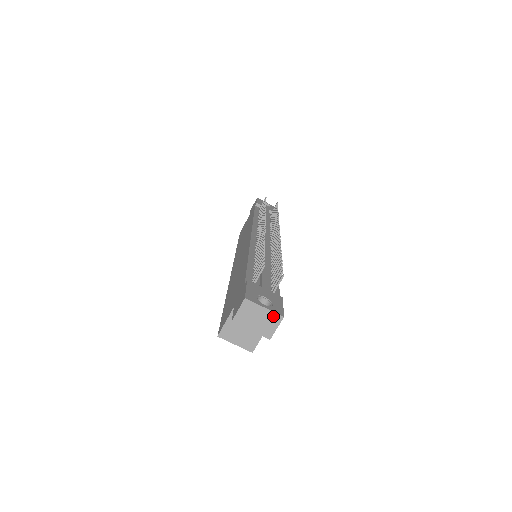
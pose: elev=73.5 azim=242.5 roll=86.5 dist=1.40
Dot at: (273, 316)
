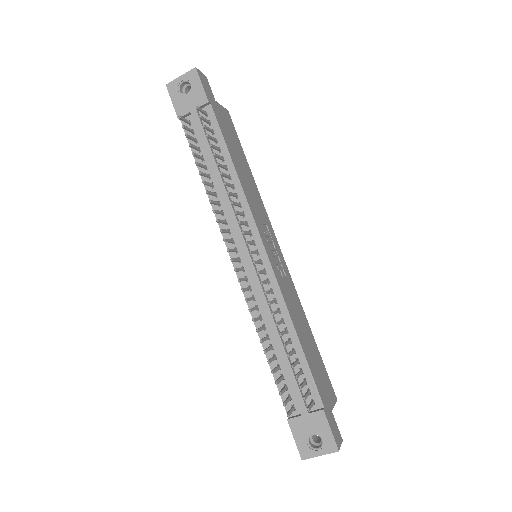
Dot at: (331, 452)
